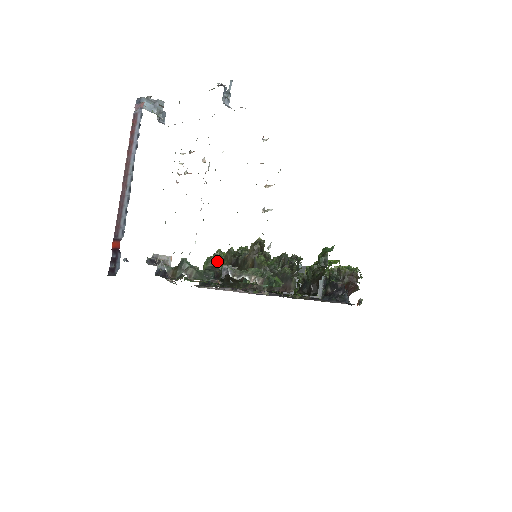
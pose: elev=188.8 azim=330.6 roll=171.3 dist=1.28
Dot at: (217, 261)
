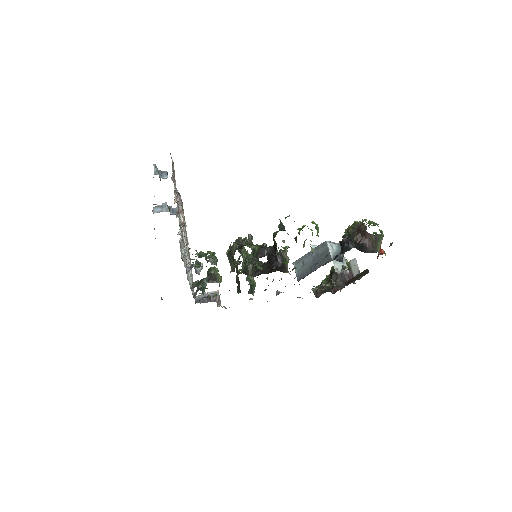
Dot at: (211, 270)
